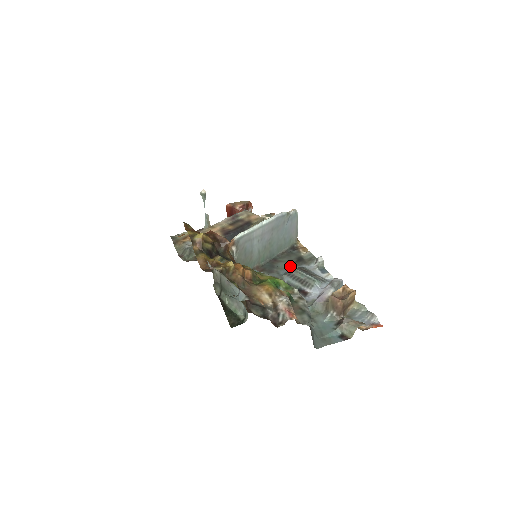
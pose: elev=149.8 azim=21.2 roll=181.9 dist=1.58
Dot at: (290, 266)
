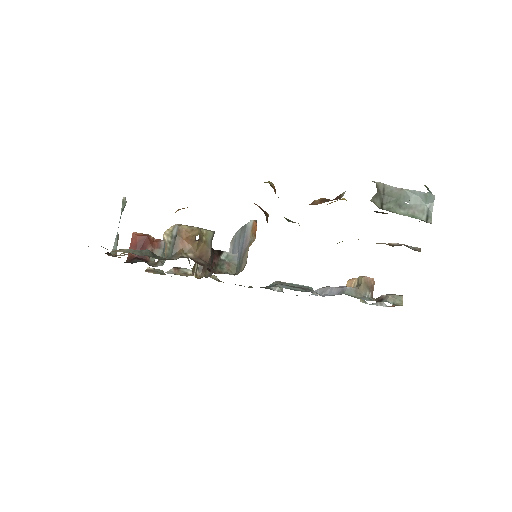
Dot at: occluded
